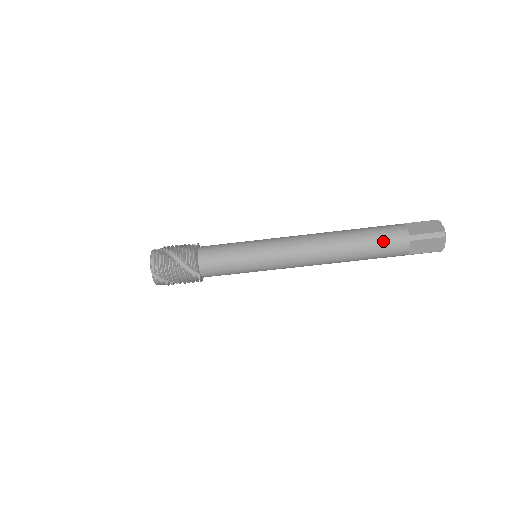
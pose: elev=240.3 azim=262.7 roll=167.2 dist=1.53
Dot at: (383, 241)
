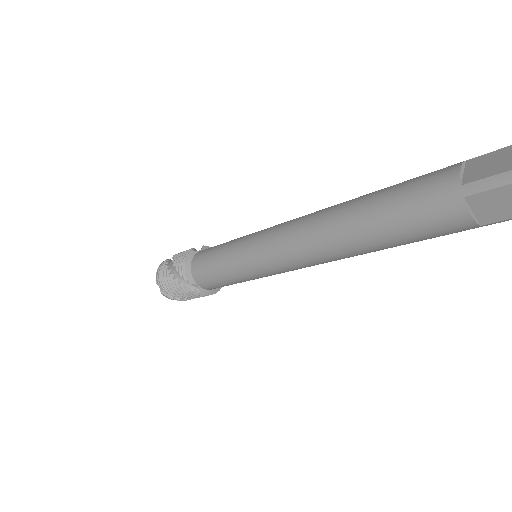
Dot at: (409, 207)
